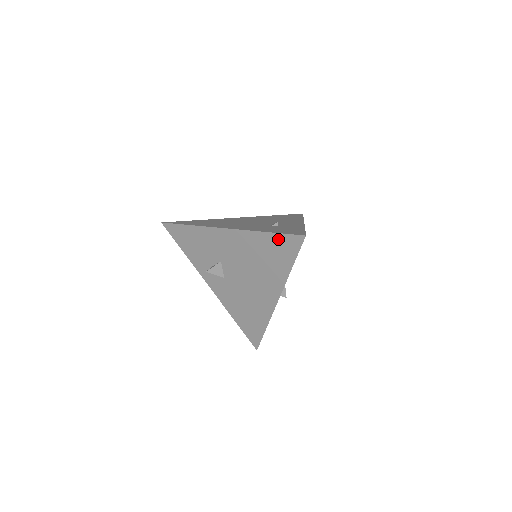
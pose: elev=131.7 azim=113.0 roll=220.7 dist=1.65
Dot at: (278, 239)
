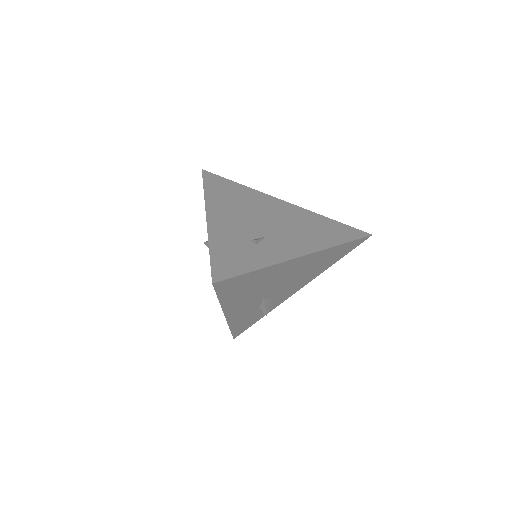
Dot at: occluded
